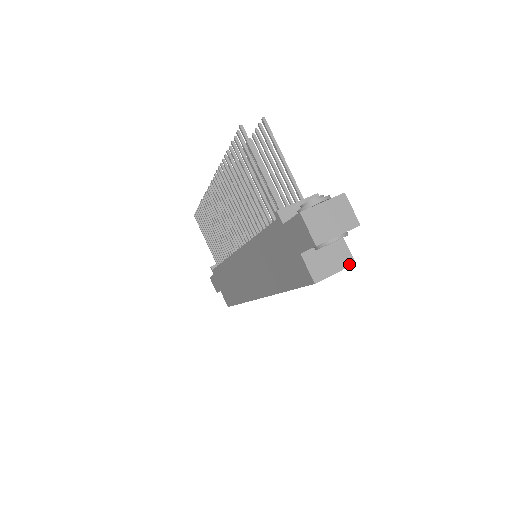
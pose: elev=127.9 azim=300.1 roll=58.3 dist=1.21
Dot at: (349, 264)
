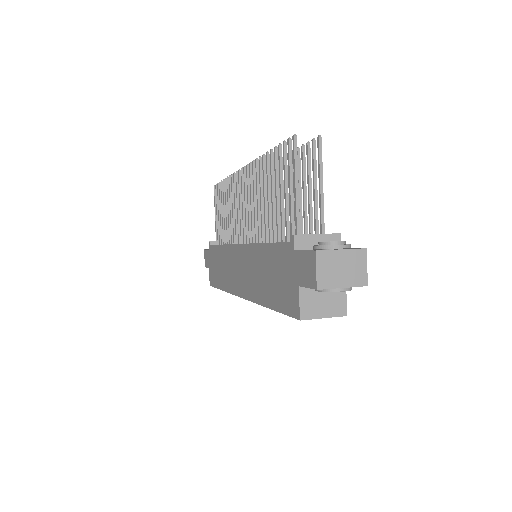
Dot at: (340, 314)
